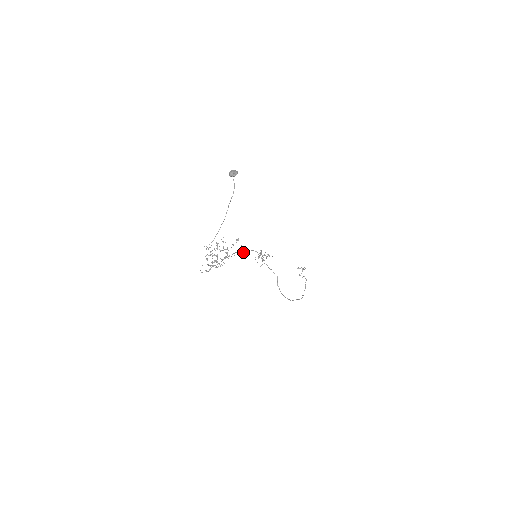
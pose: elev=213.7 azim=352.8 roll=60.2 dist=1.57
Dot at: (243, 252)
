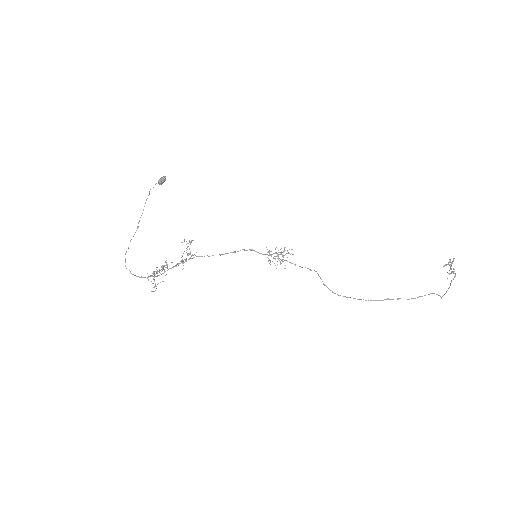
Dot at: occluded
